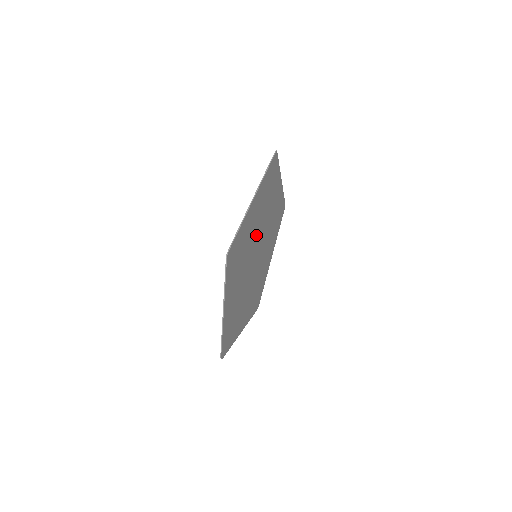
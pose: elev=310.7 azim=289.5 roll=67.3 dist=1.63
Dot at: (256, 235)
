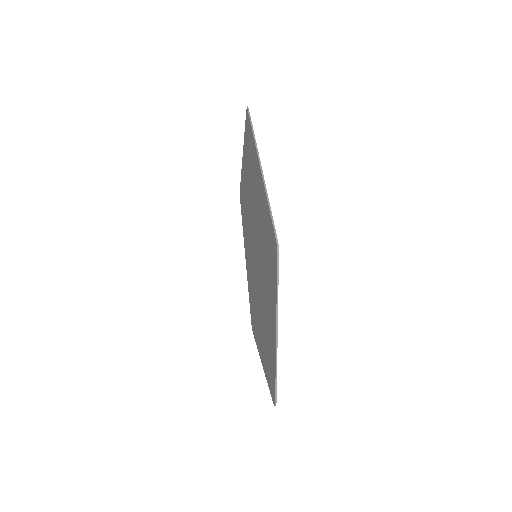
Dot at: occluded
